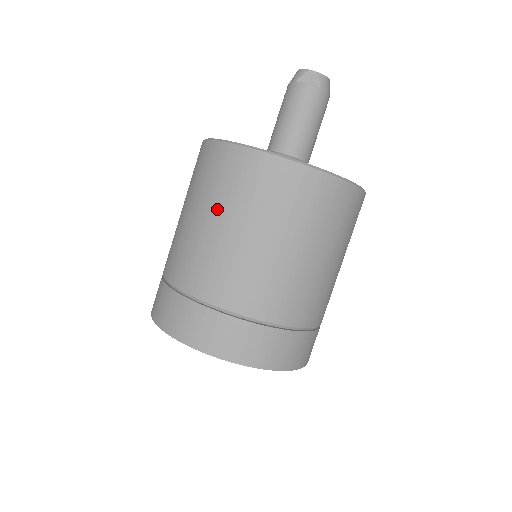
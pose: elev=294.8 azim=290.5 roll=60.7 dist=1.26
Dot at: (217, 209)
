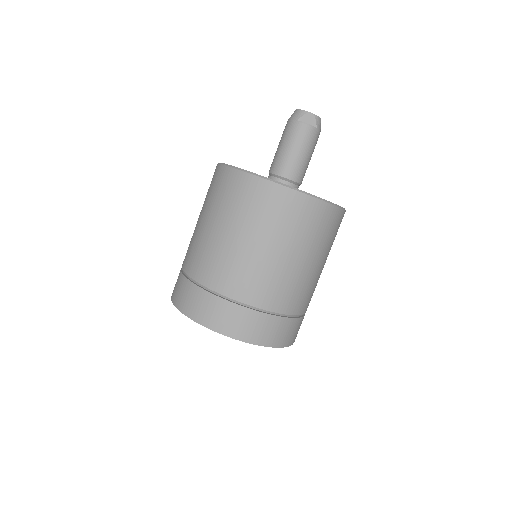
Dot at: (246, 228)
